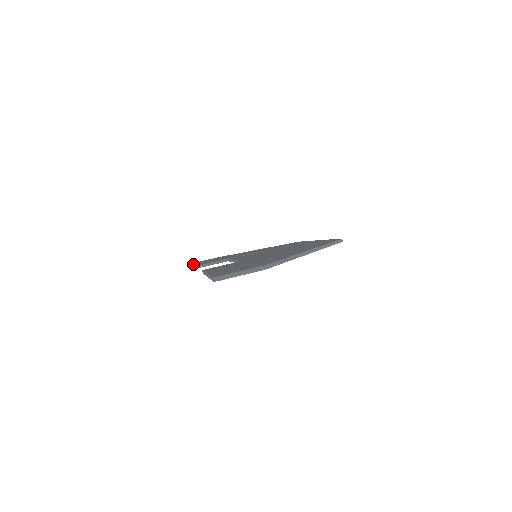
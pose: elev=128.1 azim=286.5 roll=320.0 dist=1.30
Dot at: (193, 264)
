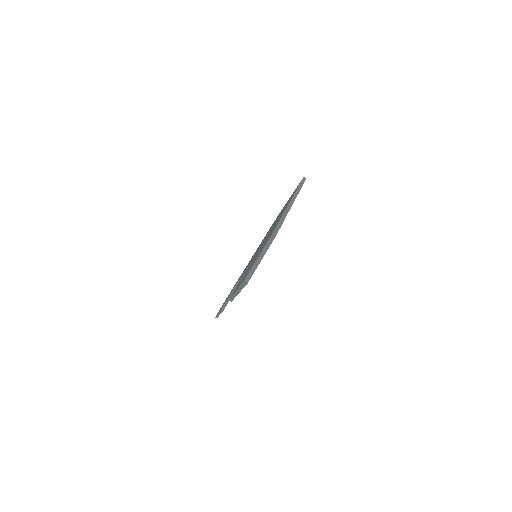
Dot at: (216, 315)
